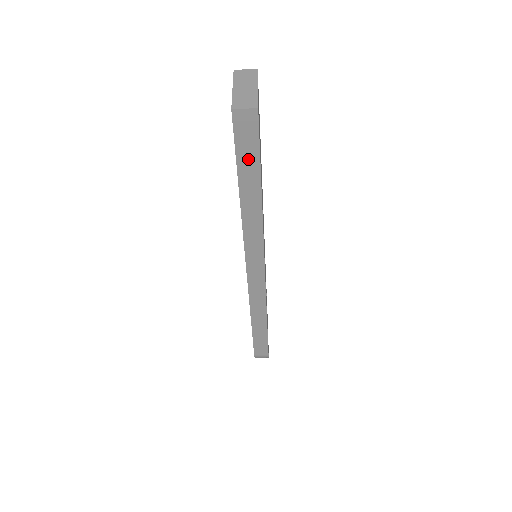
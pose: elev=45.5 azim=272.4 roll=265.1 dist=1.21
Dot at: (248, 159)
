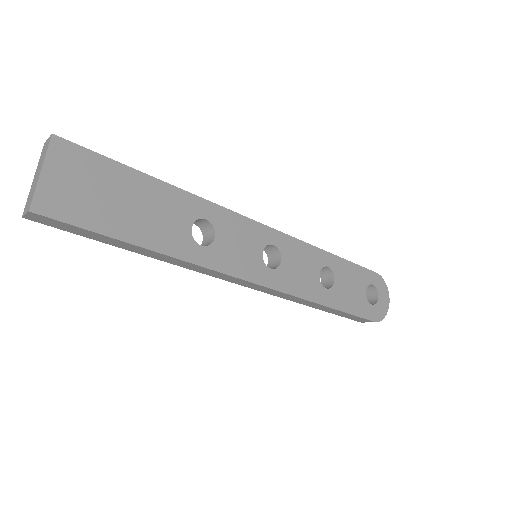
Dot at: (91, 235)
